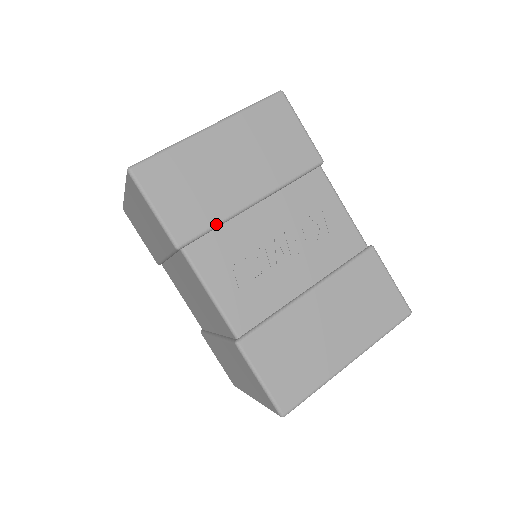
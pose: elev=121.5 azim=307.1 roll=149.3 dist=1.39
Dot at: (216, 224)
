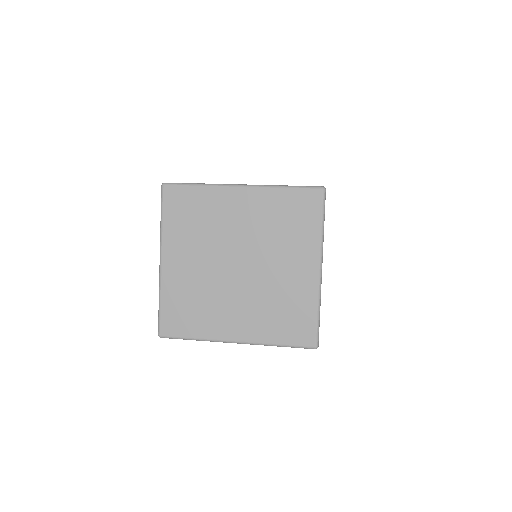
Dot at: occluded
